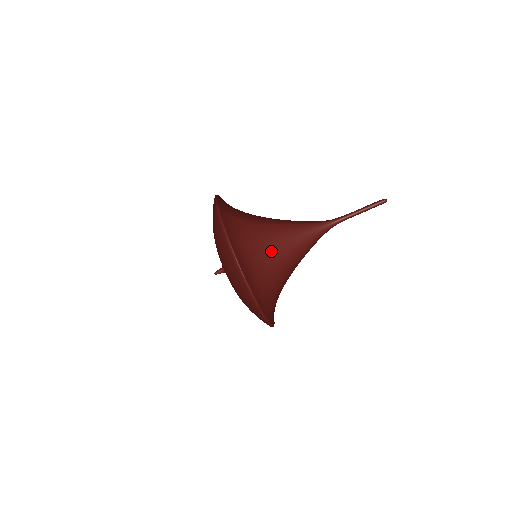
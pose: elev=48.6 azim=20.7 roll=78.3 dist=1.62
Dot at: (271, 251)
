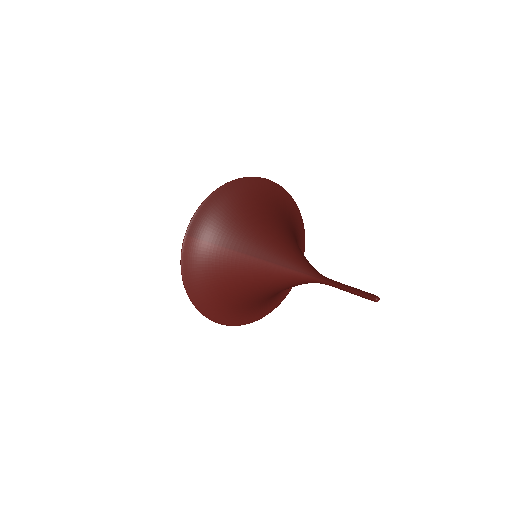
Dot at: (239, 287)
